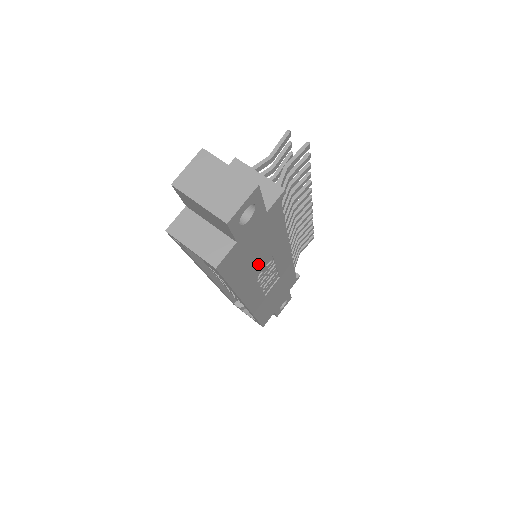
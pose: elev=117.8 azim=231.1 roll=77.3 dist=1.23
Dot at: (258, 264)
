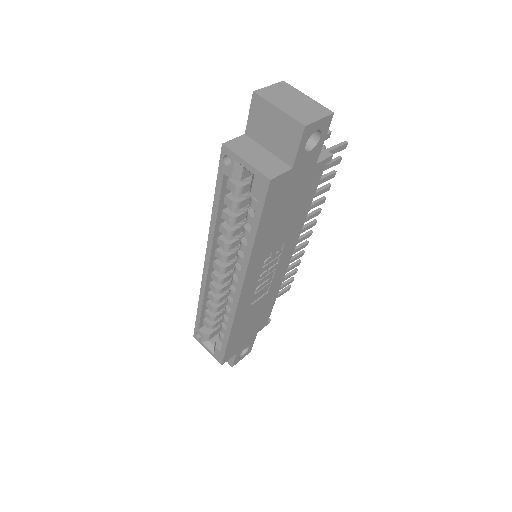
Dot at: (276, 236)
